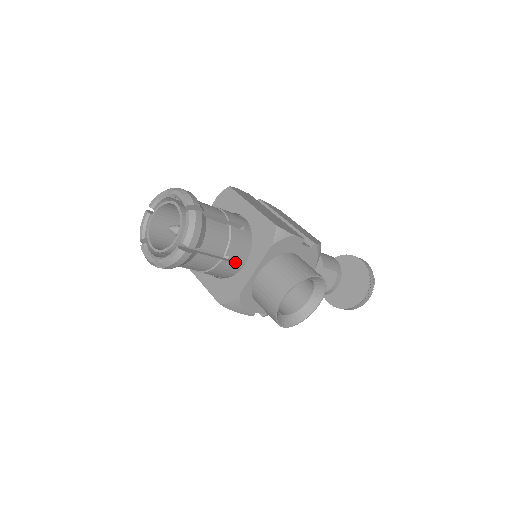
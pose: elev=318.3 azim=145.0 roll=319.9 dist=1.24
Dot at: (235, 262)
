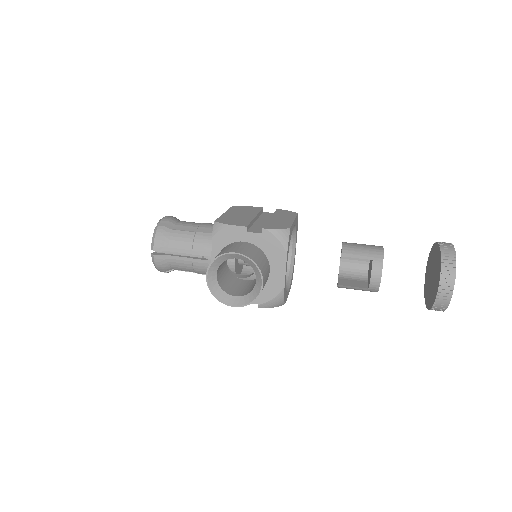
Dot at: (208, 260)
